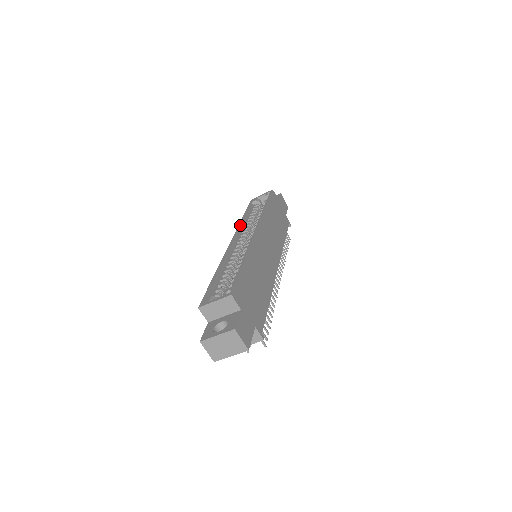
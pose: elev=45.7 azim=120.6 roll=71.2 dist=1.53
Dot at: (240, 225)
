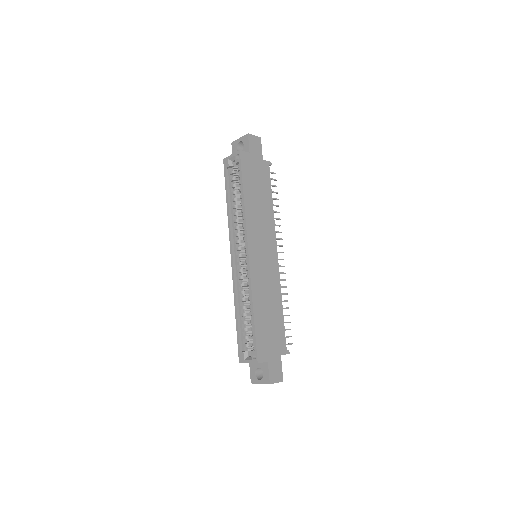
Dot at: (229, 226)
